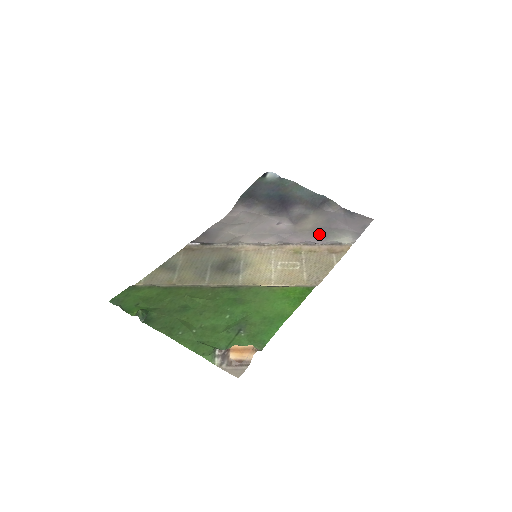
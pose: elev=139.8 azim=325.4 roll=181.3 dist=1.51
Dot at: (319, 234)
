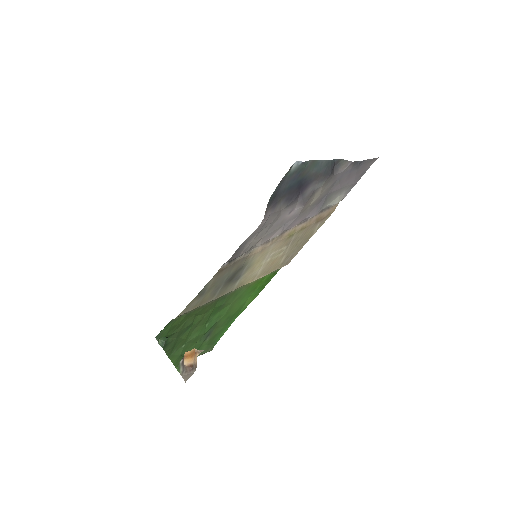
Dot at: (316, 206)
